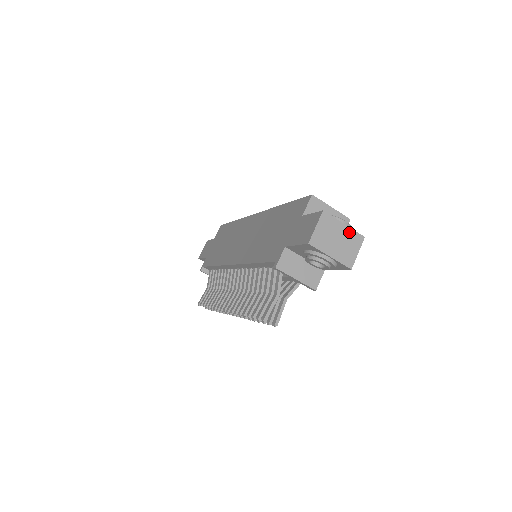
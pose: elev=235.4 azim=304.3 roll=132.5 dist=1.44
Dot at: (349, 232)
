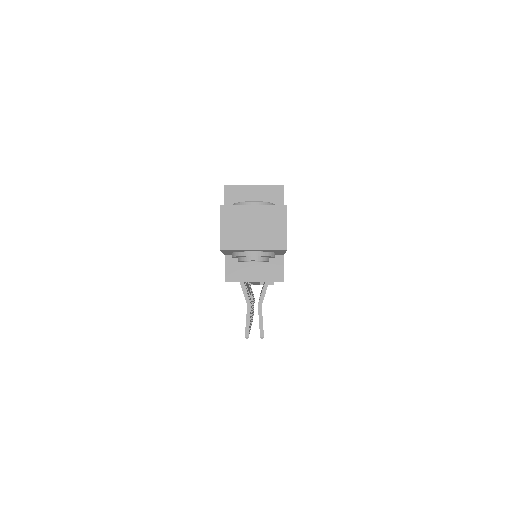
Dot at: (264, 211)
